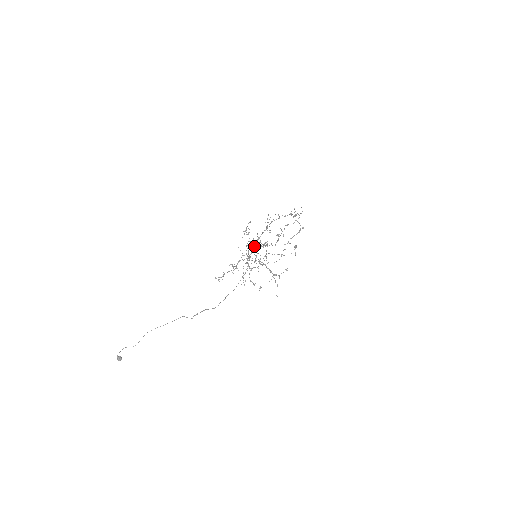
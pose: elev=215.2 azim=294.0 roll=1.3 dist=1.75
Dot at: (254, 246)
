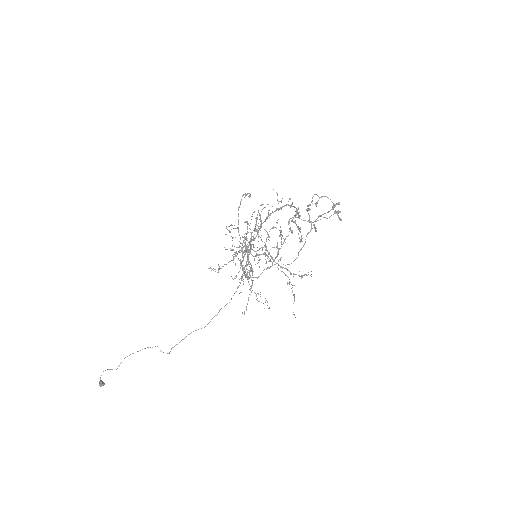
Dot at: (245, 252)
